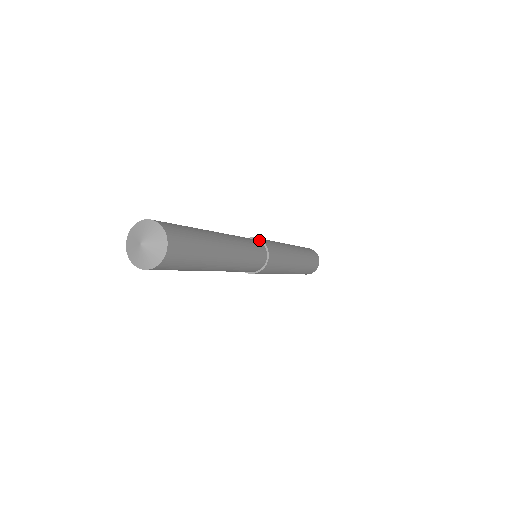
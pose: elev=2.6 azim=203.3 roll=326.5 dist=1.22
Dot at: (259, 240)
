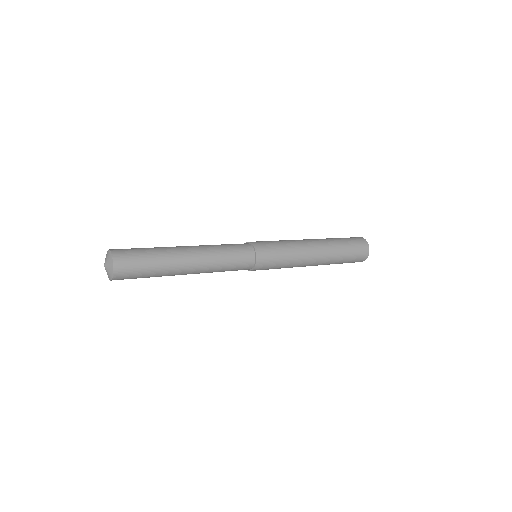
Dot at: (252, 245)
